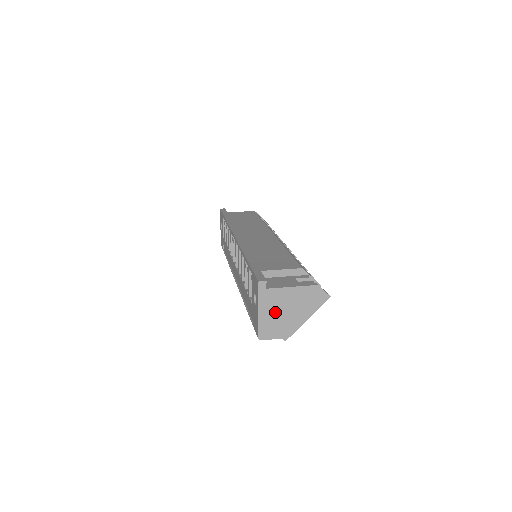
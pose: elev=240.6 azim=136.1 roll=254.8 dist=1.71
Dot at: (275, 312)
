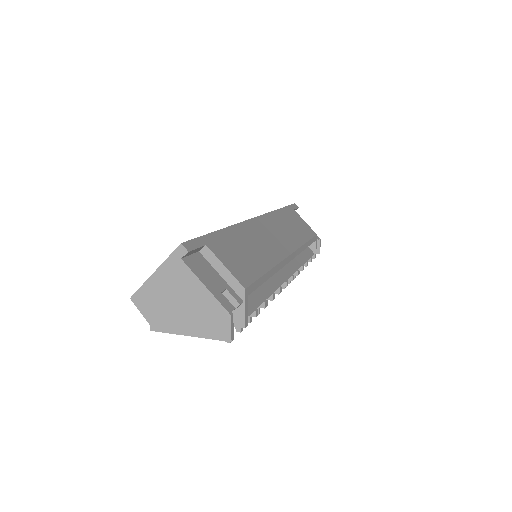
Dot at: (168, 291)
